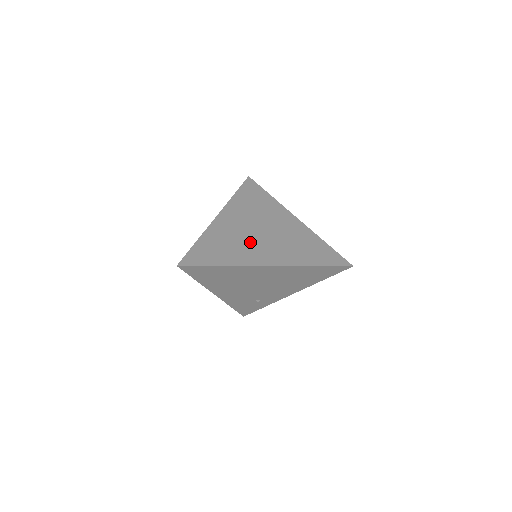
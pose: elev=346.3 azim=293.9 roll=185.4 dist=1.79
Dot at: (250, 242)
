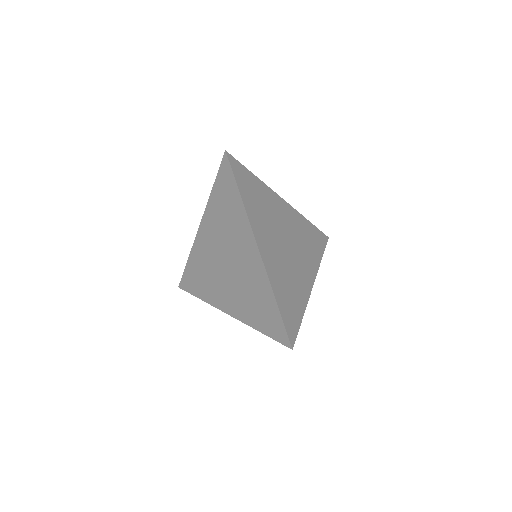
Dot at: (217, 277)
